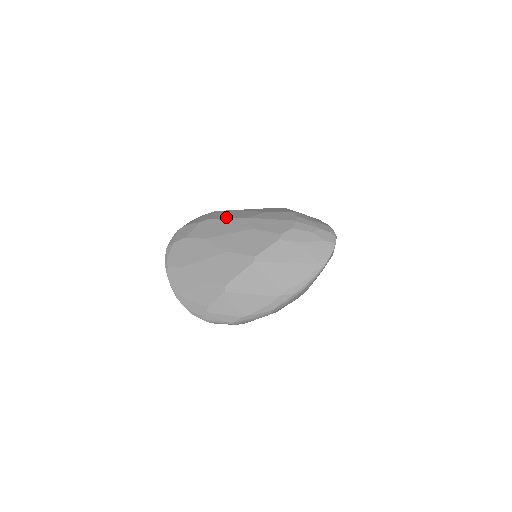
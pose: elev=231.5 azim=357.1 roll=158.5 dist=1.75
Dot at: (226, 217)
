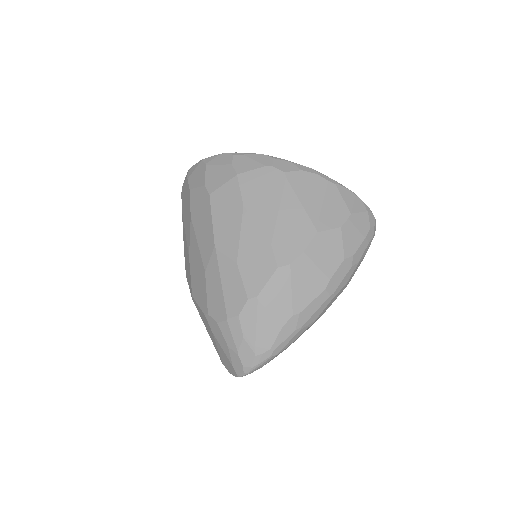
Dot at: (215, 216)
